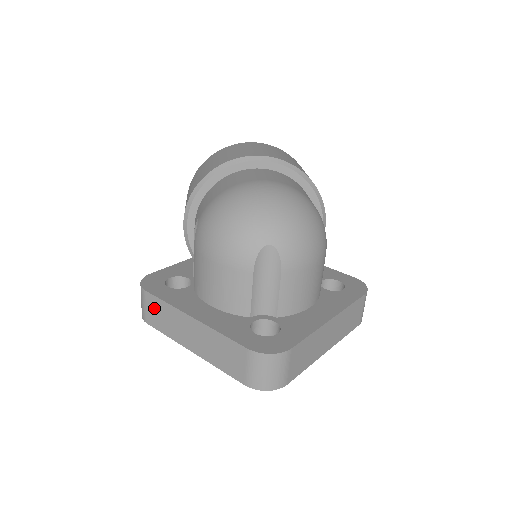
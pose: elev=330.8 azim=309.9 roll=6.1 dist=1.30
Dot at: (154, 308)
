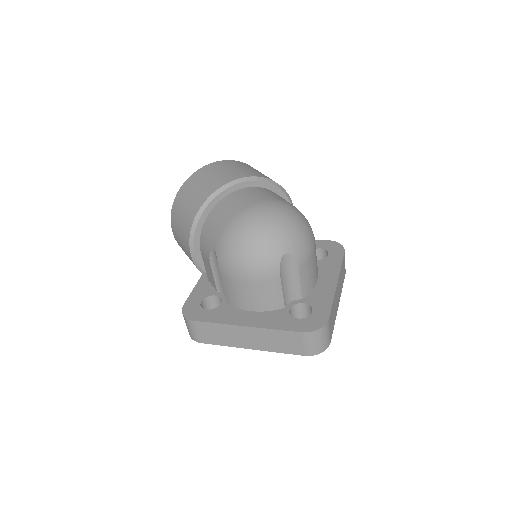
Dot at: (206, 330)
